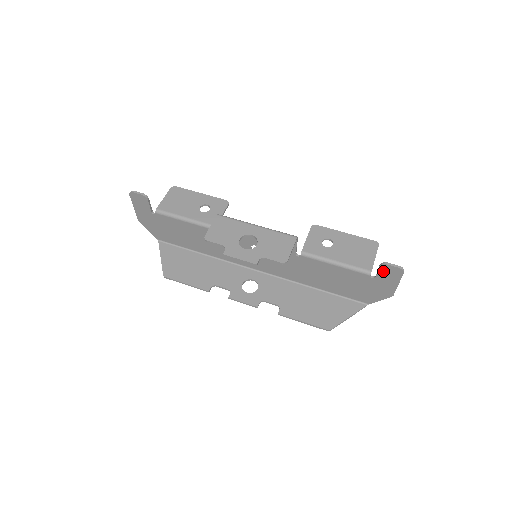
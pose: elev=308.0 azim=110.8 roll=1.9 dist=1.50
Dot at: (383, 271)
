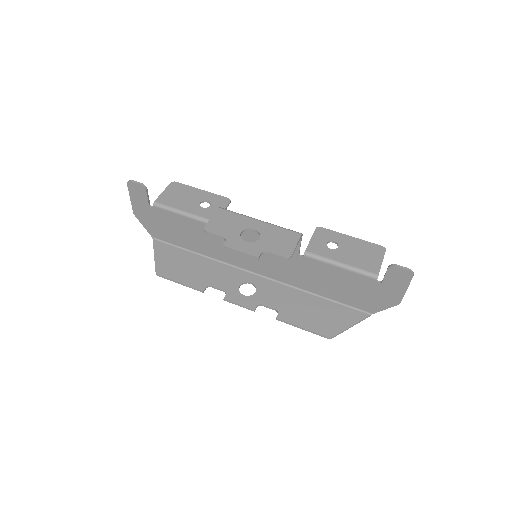
Dot at: (391, 274)
